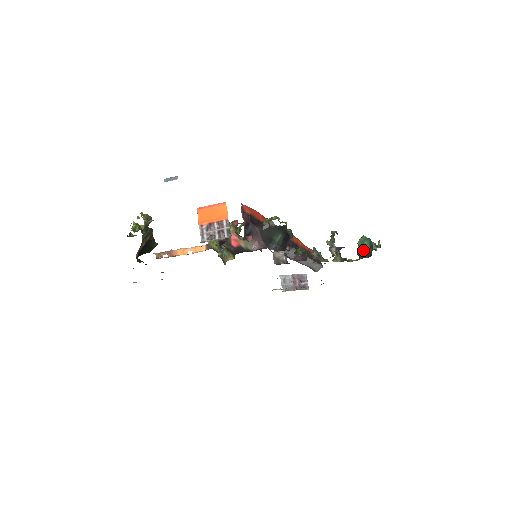
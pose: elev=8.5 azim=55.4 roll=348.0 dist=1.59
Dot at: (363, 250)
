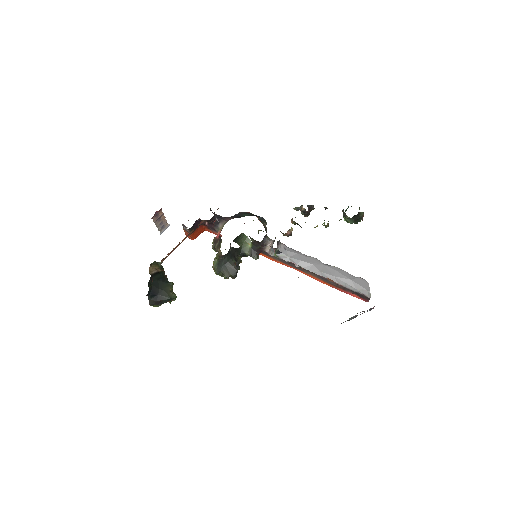
Dot at: (343, 210)
